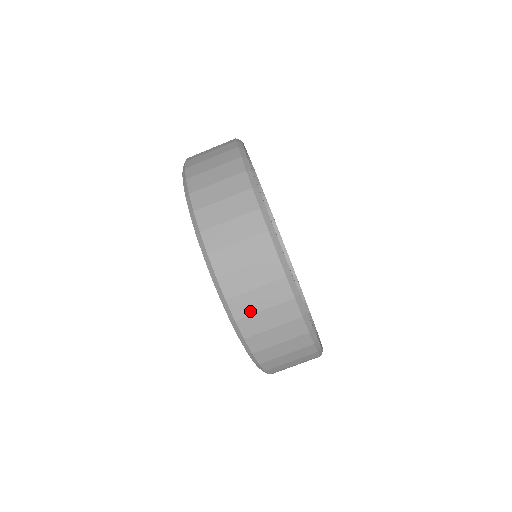
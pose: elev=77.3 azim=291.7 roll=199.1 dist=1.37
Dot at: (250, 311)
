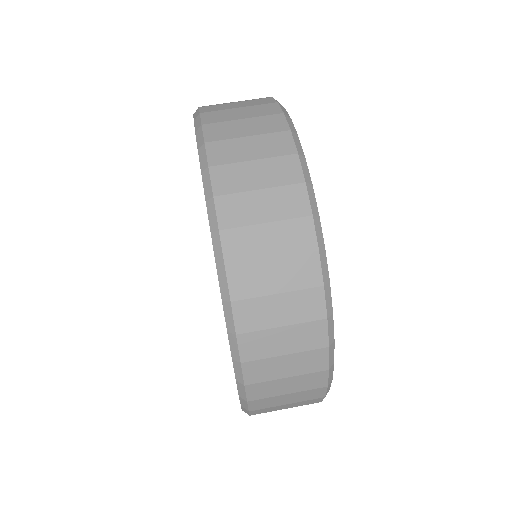
Dot at: (261, 324)
